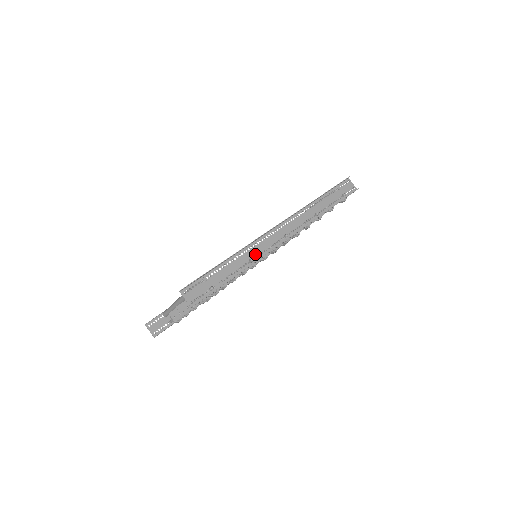
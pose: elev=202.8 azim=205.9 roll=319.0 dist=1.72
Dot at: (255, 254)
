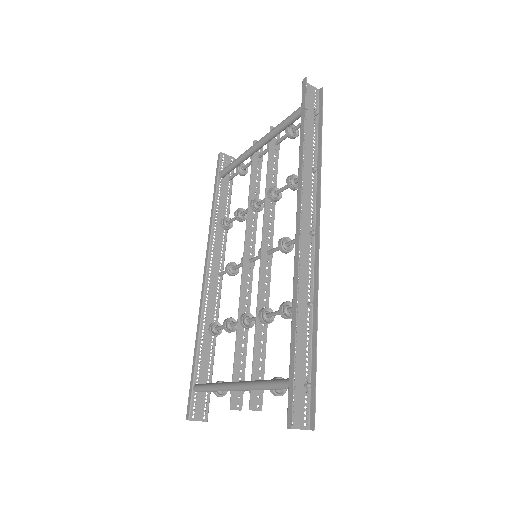
Dot at: (306, 291)
